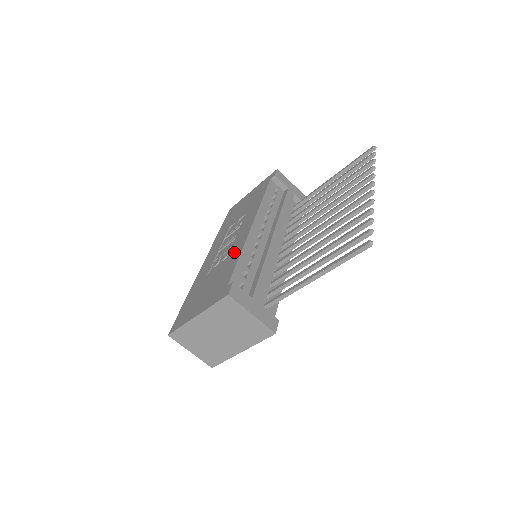
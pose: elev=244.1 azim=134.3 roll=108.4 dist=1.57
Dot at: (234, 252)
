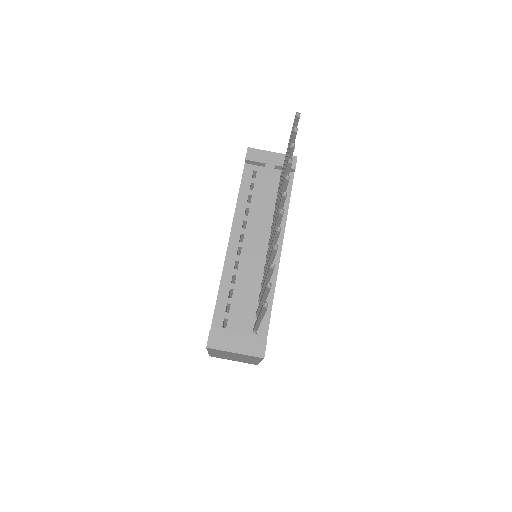
Dot at: occluded
